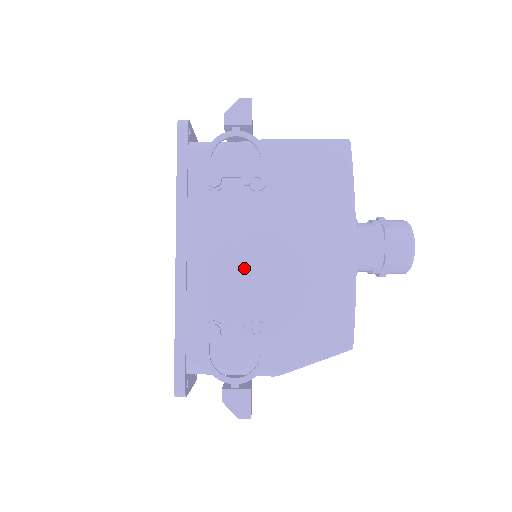
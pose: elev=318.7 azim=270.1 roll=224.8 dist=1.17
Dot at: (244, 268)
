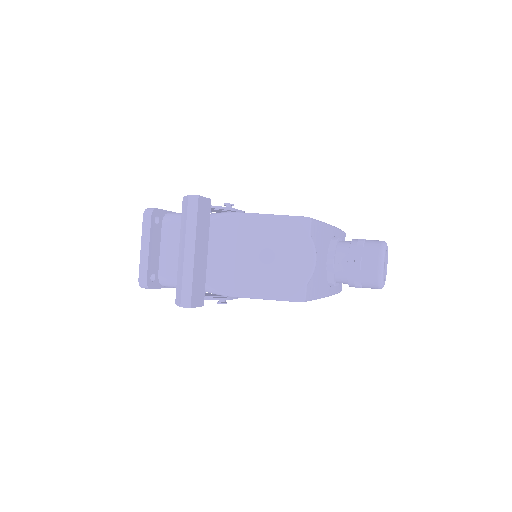
Dot at: occluded
